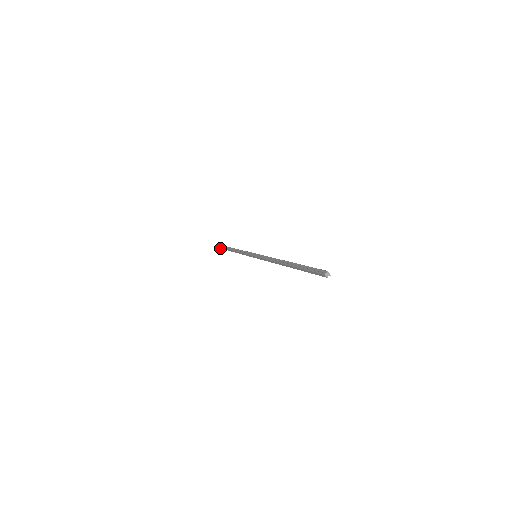
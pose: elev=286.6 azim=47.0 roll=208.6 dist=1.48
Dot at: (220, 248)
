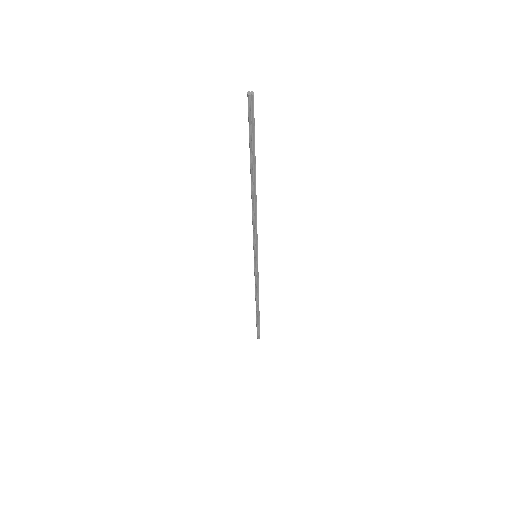
Dot at: (257, 334)
